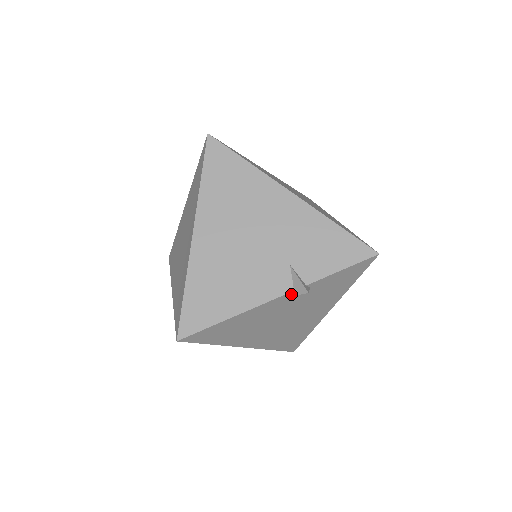
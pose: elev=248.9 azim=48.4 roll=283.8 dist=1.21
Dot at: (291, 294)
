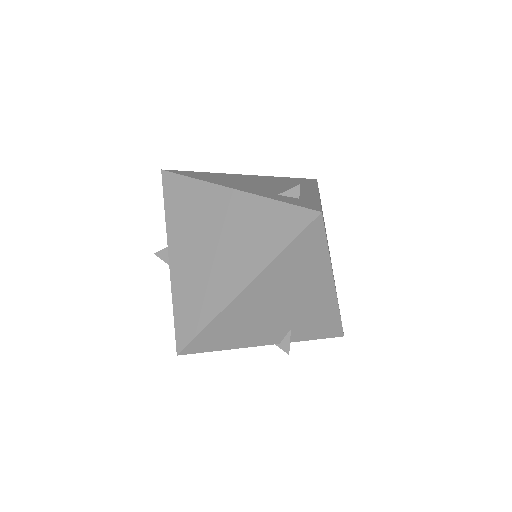
Dot at: (276, 343)
